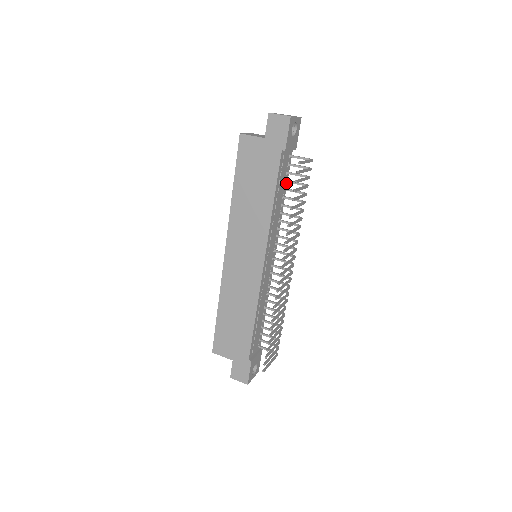
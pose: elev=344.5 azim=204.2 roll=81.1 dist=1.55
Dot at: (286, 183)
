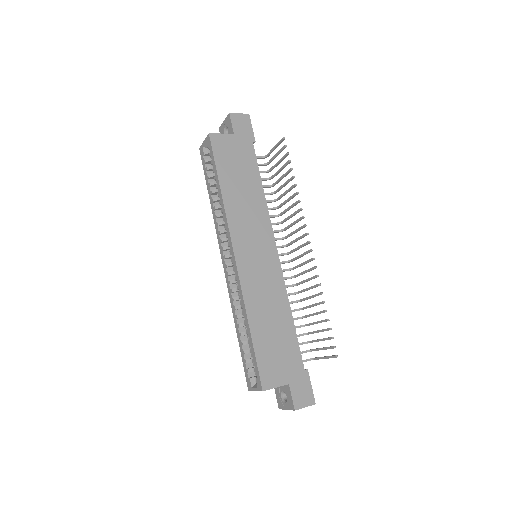
Dot at: occluded
